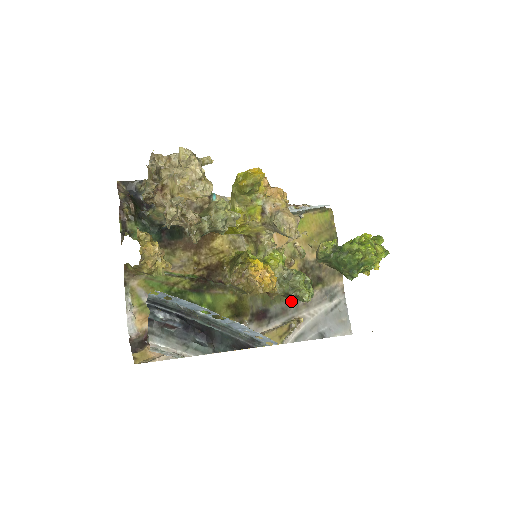
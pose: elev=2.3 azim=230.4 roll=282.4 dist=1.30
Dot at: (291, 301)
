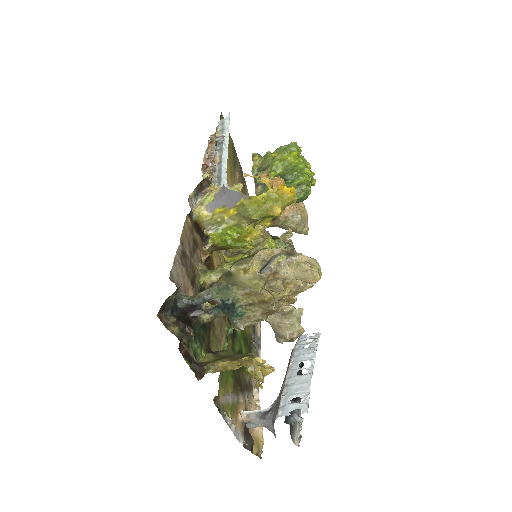
Dot at: occluded
